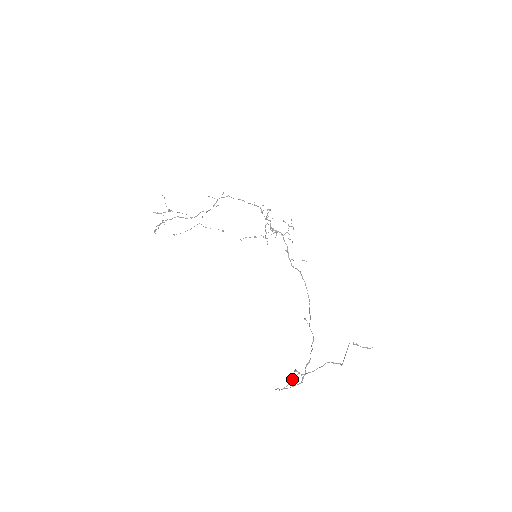
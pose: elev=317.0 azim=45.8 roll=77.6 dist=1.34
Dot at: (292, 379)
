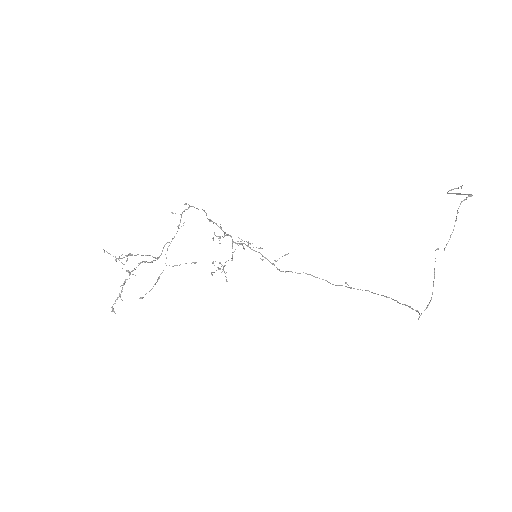
Dot at: (434, 273)
